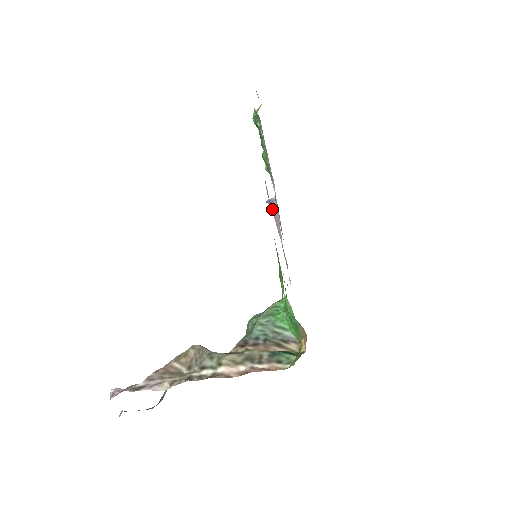
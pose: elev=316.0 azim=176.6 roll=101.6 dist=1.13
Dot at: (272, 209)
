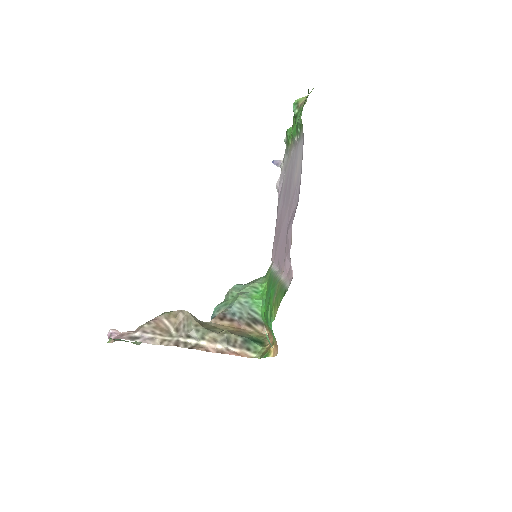
Dot at: (288, 254)
